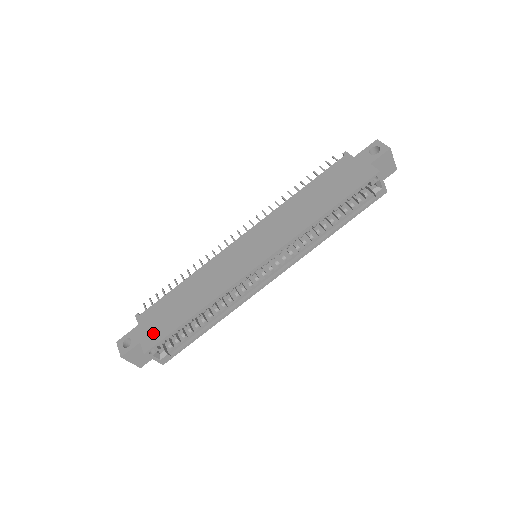
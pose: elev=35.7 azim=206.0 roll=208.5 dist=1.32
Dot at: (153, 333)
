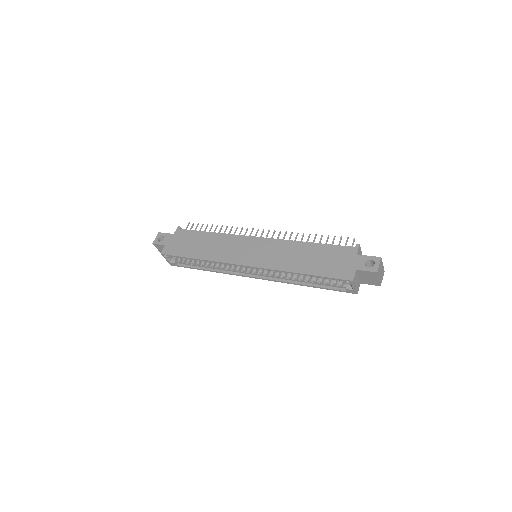
Dot at: (173, 247)
